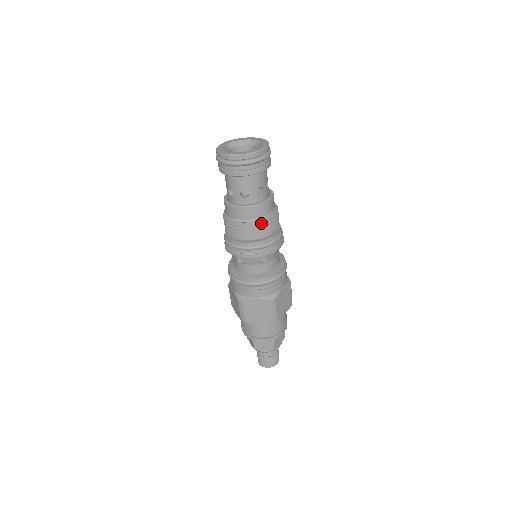
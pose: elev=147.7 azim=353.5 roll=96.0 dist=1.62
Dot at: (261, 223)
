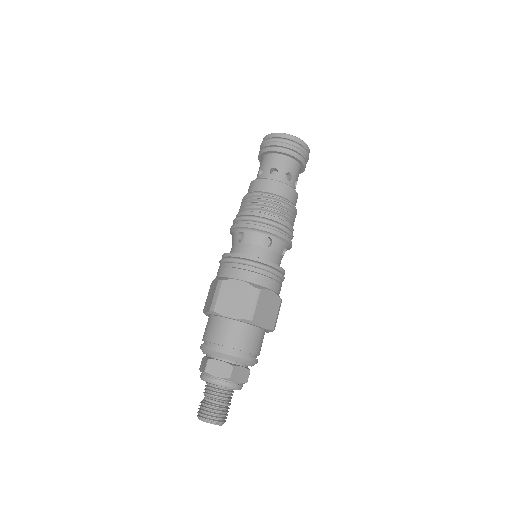
Dot at: (279, 199)
